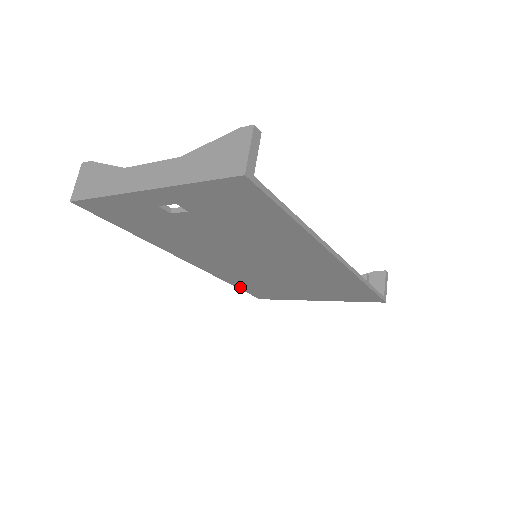
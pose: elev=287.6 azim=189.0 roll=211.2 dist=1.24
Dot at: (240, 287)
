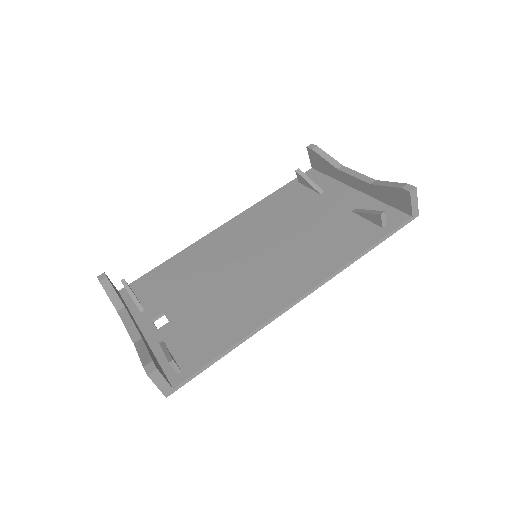
Dot at: occluded
